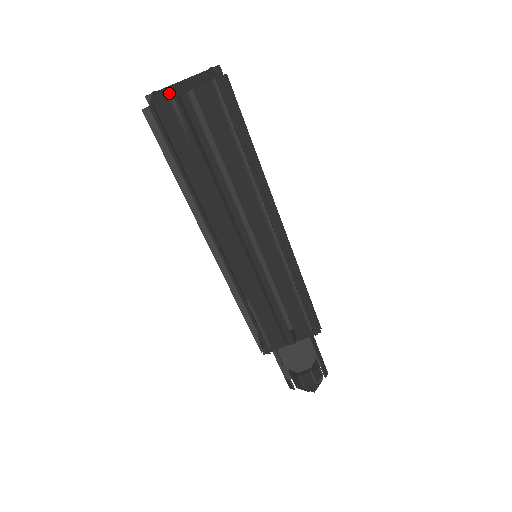
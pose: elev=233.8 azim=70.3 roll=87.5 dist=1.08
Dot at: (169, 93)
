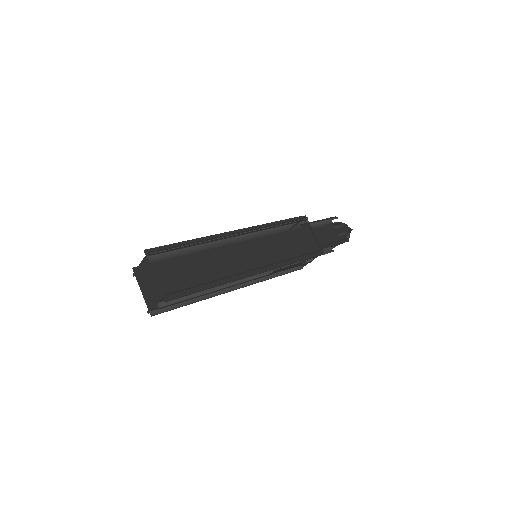
Dot at: (147, 293)
